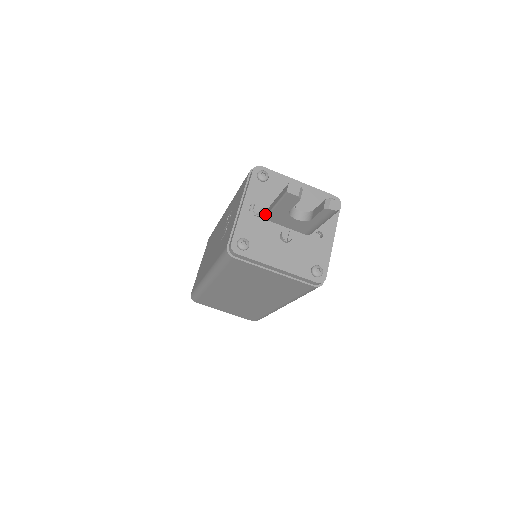
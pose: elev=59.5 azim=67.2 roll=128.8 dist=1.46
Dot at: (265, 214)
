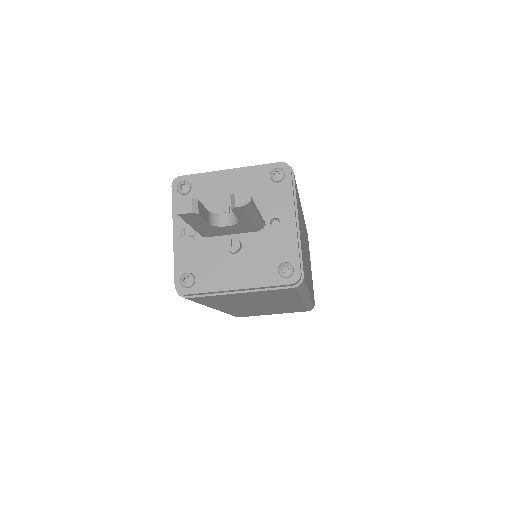
Dot at: occluded
